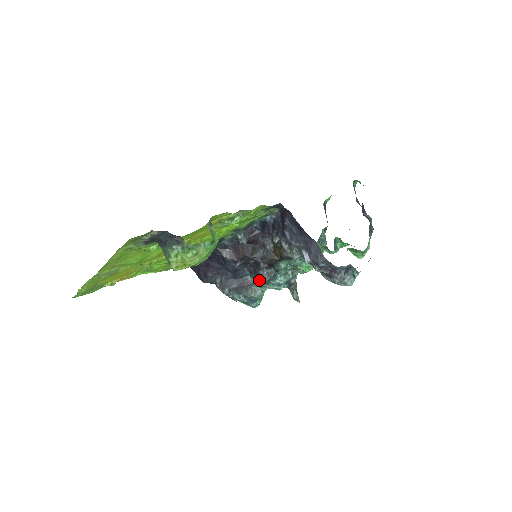
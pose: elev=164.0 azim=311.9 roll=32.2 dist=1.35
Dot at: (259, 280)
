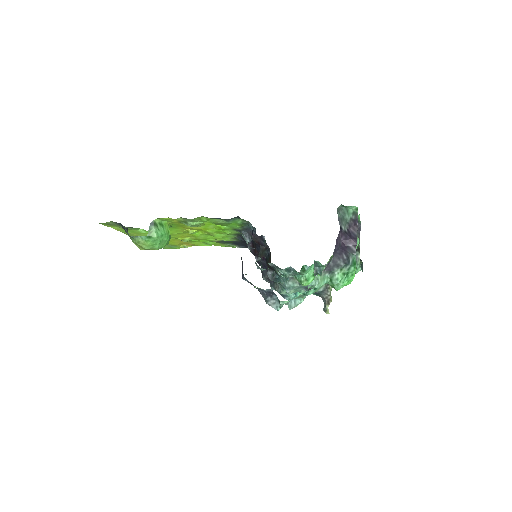
Dot at: occluded
